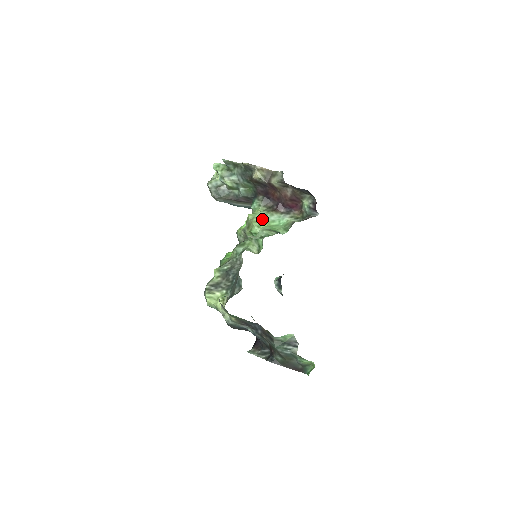
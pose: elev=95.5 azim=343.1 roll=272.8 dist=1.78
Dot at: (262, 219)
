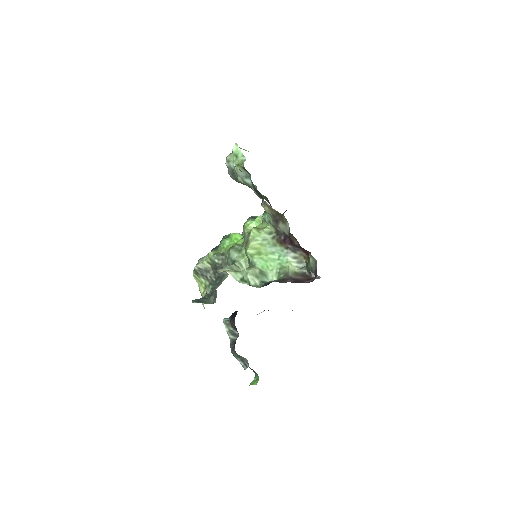
Dot at: (261, 246)
